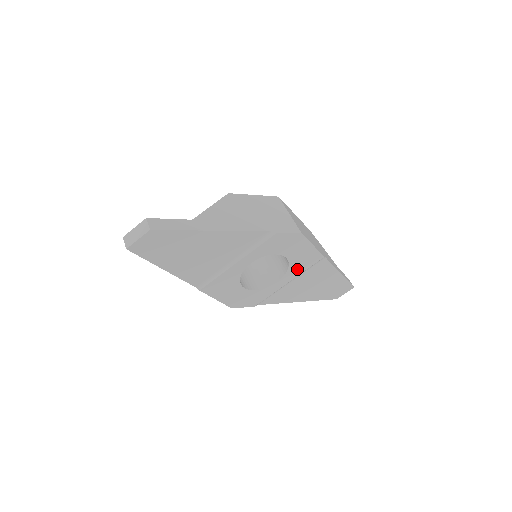
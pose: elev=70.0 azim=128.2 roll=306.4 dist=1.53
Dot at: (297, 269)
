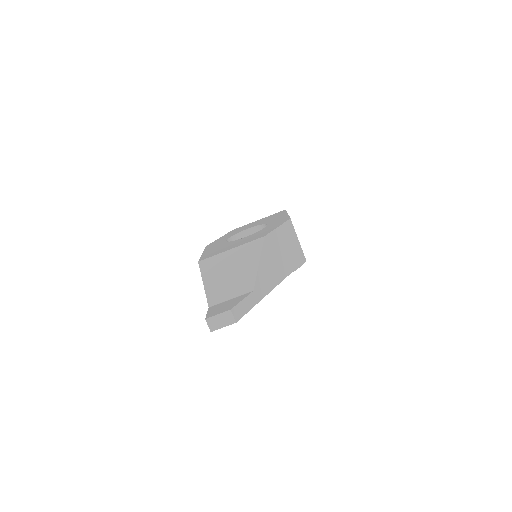
Dot at: occluded
